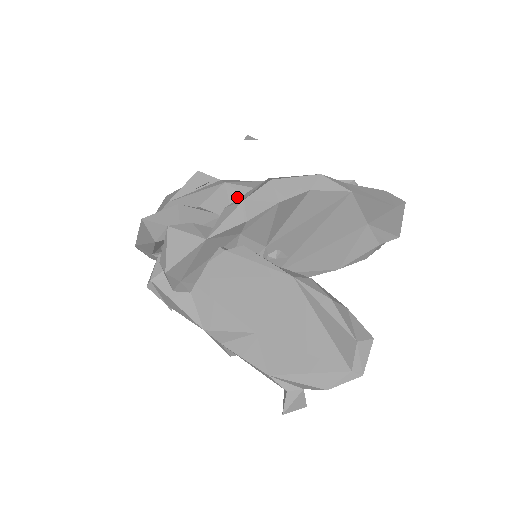
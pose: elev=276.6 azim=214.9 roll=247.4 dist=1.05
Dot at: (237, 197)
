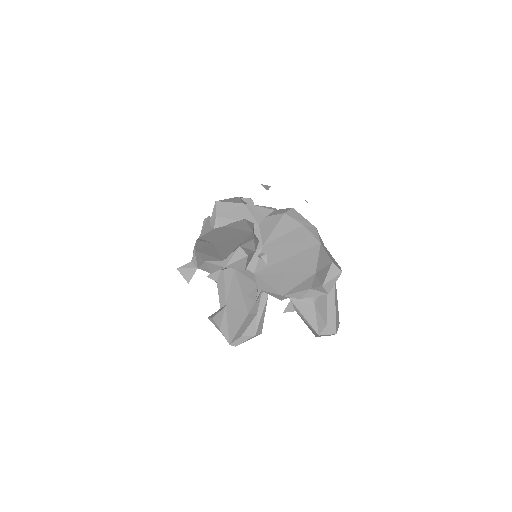
Dot at: occluded
